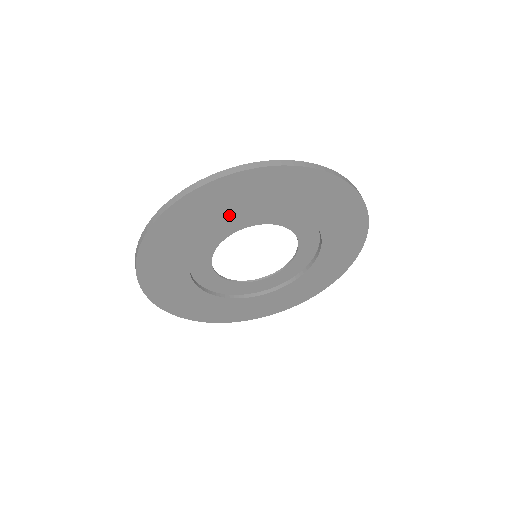
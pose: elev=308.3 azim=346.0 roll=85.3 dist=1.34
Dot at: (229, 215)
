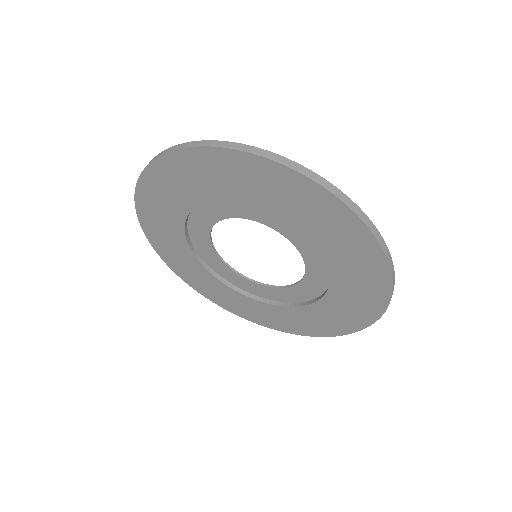
Dot at: (277, 209)
